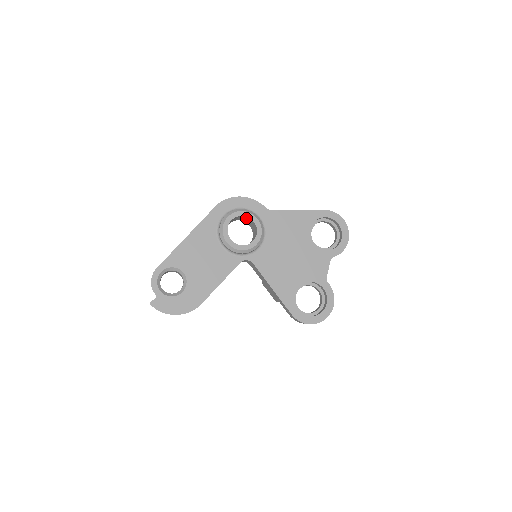
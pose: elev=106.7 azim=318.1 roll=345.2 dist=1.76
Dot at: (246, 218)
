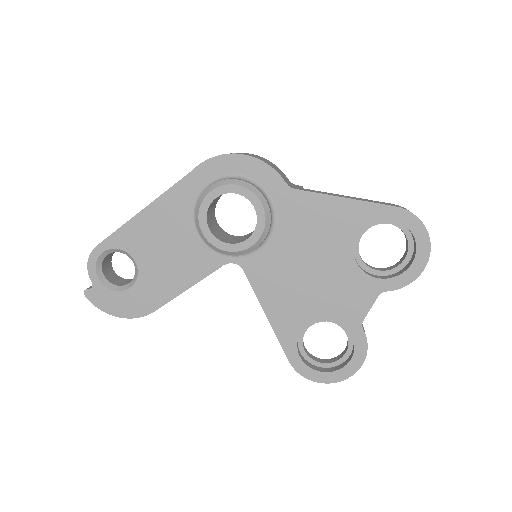
Dot at: occluded
